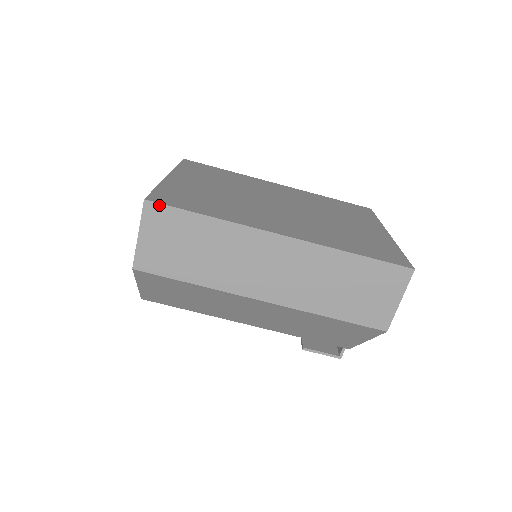
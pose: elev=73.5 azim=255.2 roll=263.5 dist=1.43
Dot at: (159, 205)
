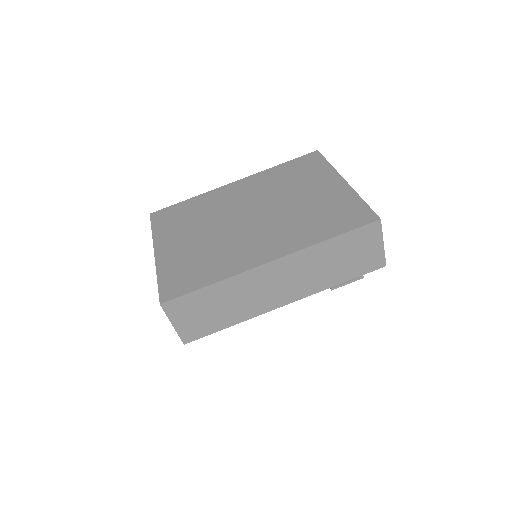
Dot at: (172, 301)
